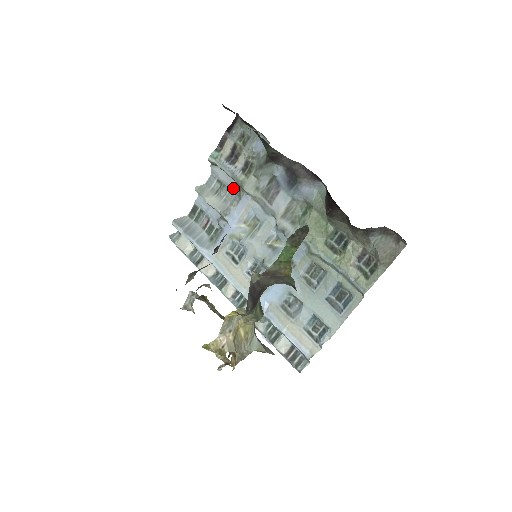
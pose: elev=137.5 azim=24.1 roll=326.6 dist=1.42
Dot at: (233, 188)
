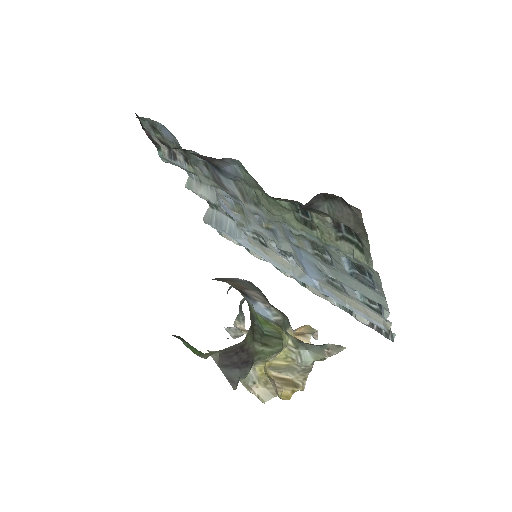
Dot at: occluded
